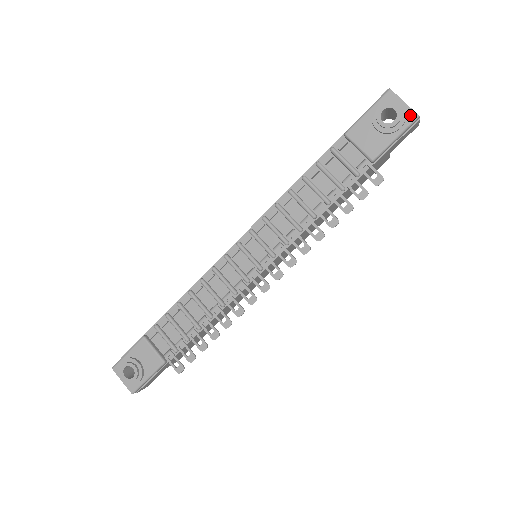
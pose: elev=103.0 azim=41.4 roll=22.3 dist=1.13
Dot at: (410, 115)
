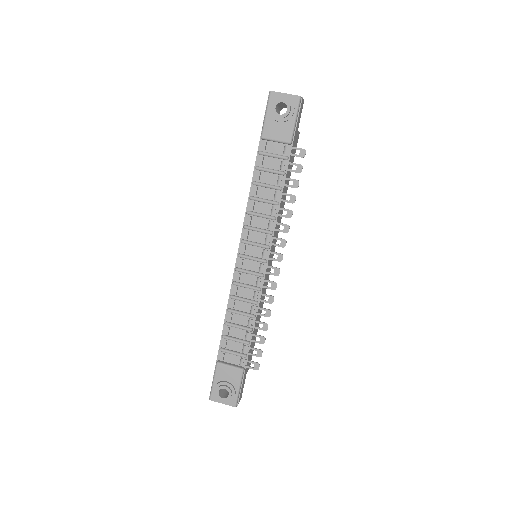
Dot at: (294, 99)
